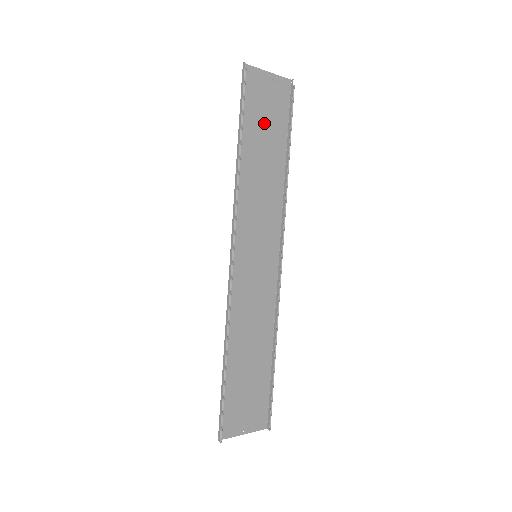
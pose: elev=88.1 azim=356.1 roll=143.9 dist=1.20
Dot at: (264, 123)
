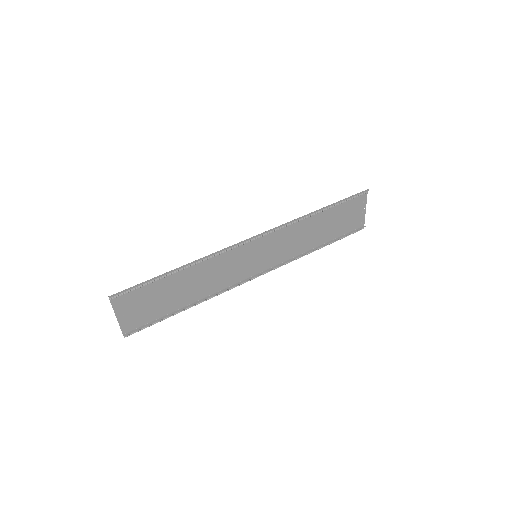
Dot at: (338, 220)
